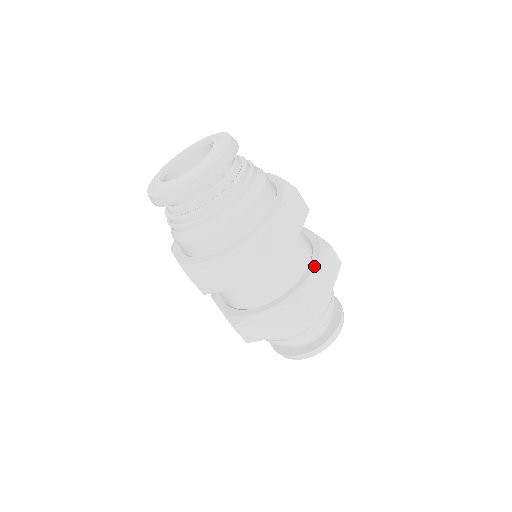
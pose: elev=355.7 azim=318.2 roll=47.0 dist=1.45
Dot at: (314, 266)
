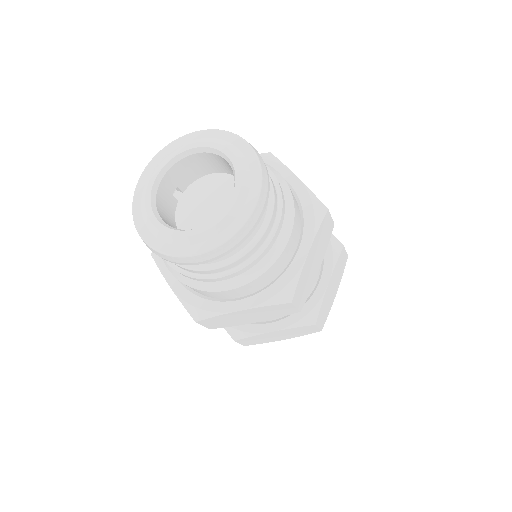
Dot at: (329, 279)
